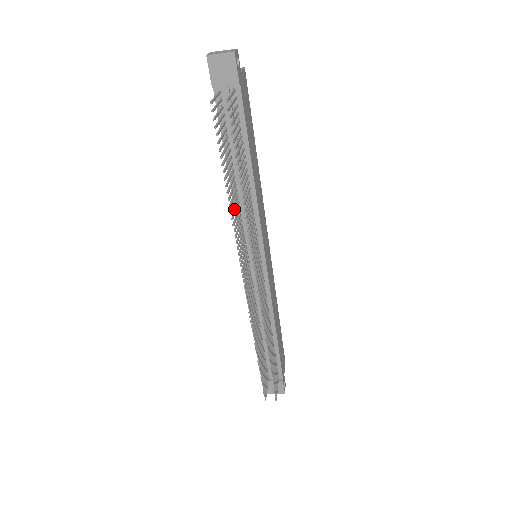
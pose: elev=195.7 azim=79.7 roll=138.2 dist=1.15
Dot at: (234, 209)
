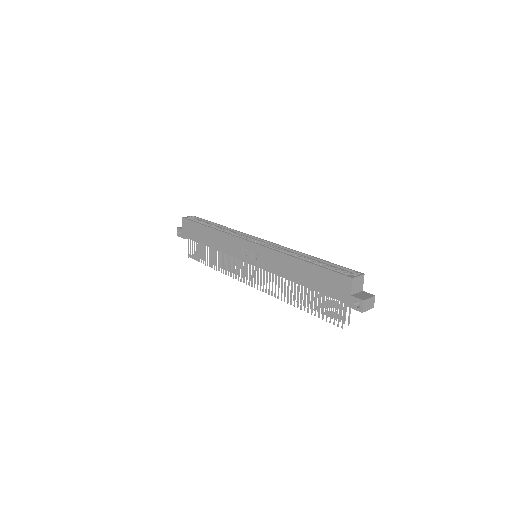
Dot at: (285, 290)
